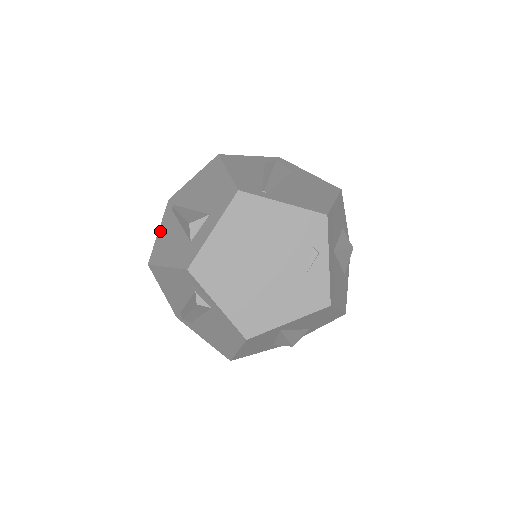
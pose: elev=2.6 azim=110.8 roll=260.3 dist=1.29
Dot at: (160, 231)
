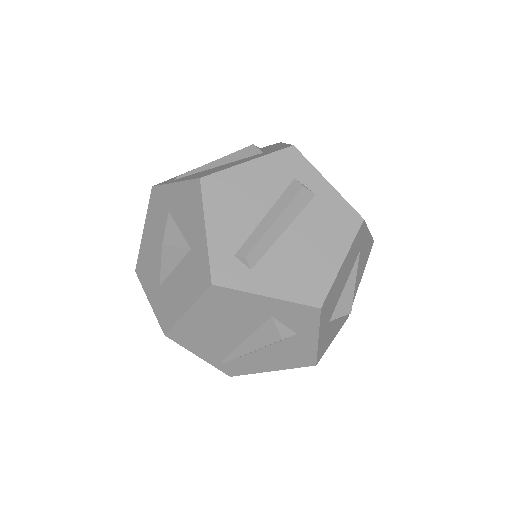
Dot at: (180, 180)
